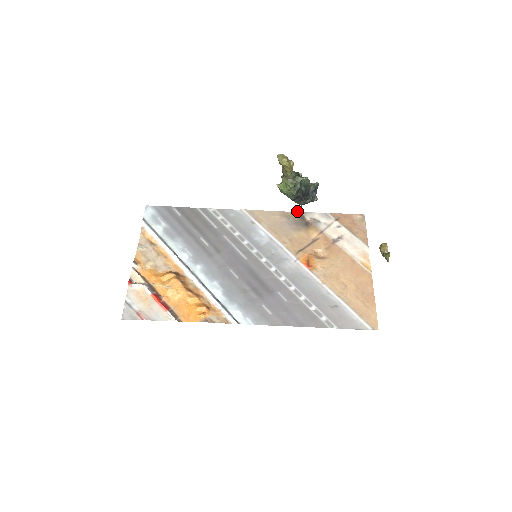
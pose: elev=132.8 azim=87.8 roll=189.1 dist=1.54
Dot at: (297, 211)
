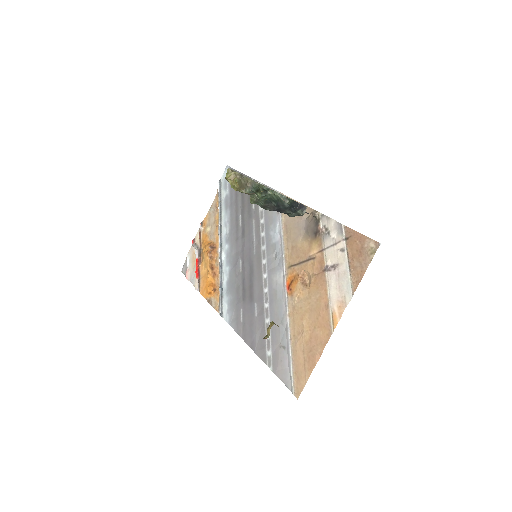
Dot at: (316, 211)
